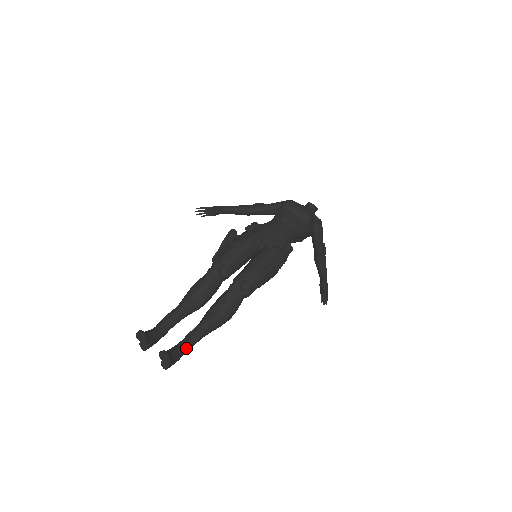
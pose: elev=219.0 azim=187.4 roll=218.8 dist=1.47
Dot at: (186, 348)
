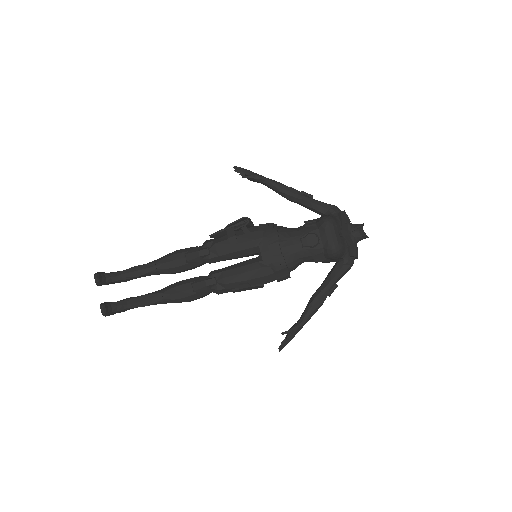
Dot at: (132, 307)
